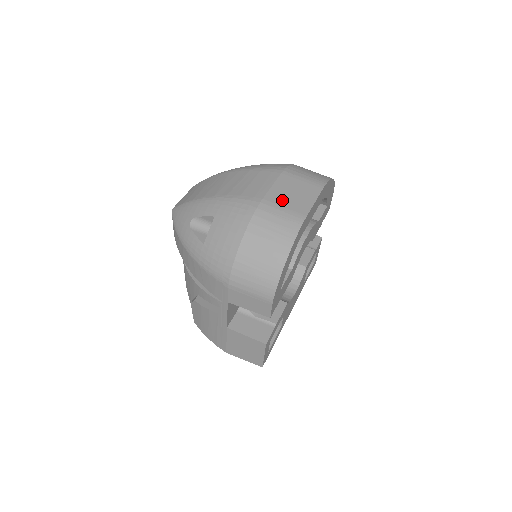
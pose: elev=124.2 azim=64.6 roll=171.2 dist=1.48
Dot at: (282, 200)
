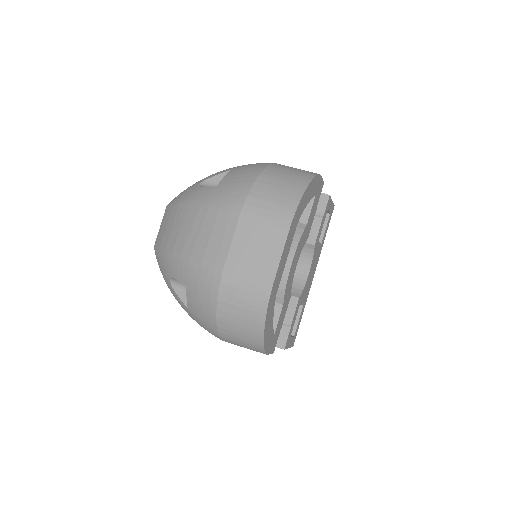
Dot at: (244, 264)
